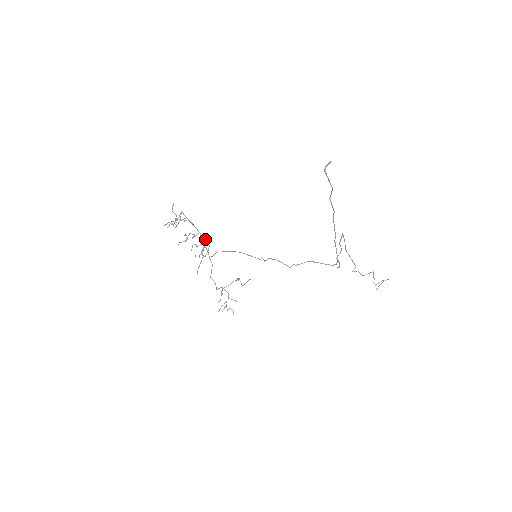
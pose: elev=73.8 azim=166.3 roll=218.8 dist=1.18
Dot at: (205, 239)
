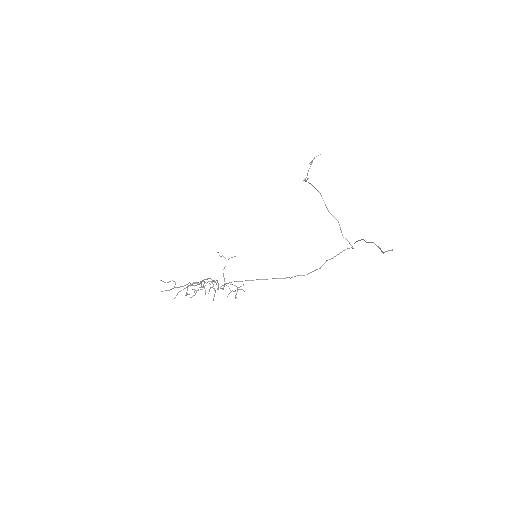
Dot at: (213, 281)
